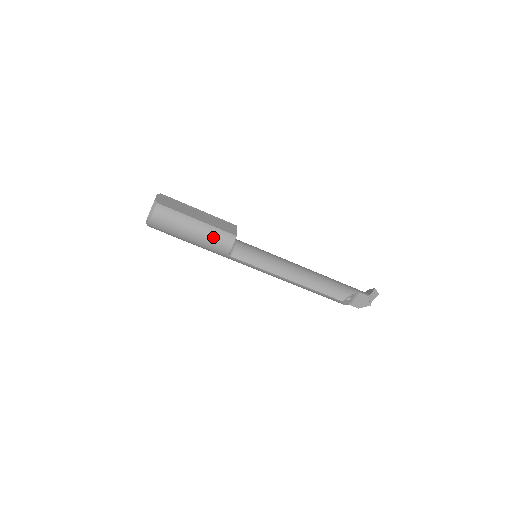
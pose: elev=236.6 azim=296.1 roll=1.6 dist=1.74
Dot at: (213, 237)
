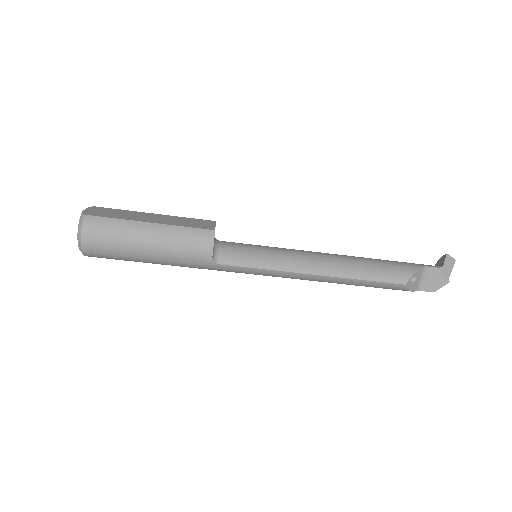
Dot at: (180, 241)
